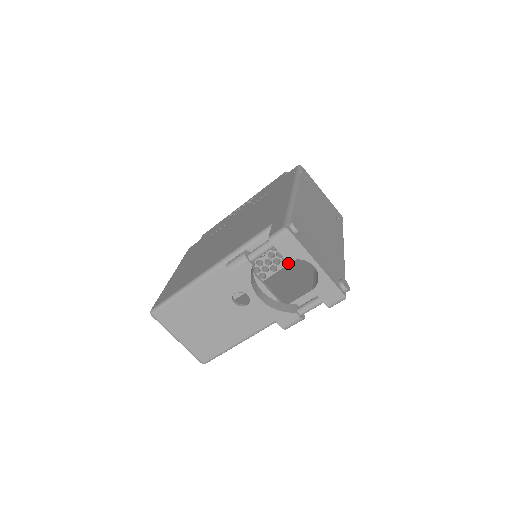
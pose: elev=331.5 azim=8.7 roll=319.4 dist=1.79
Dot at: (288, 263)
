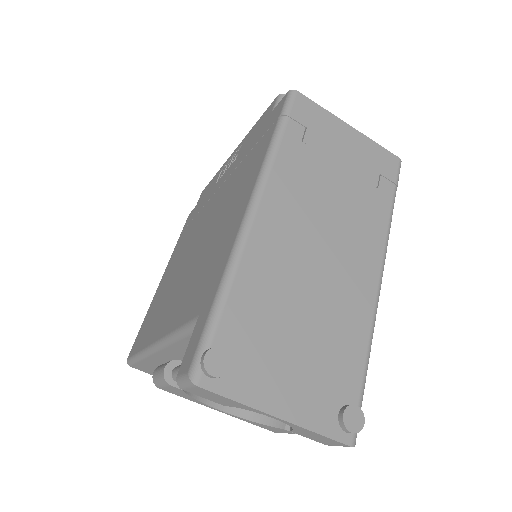
Dot at: occluded
